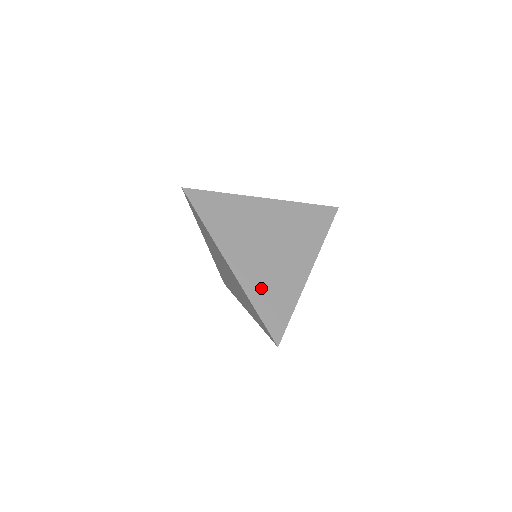
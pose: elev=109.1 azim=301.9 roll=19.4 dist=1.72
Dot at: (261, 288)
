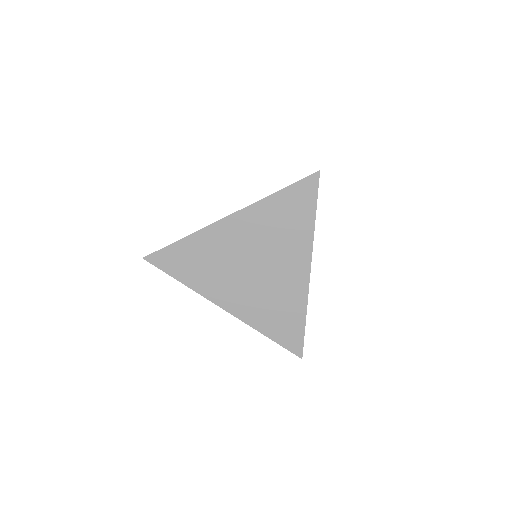
Dot at: occluded
